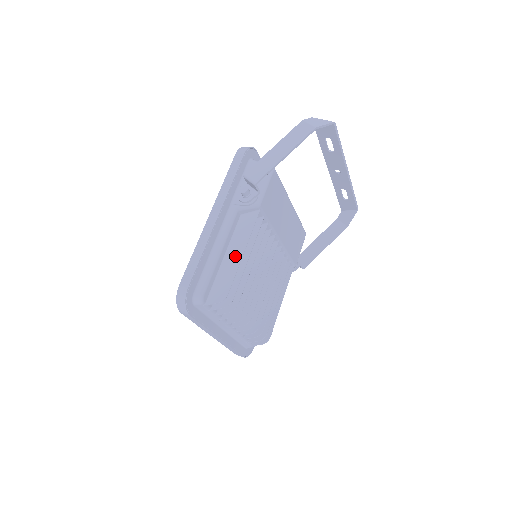
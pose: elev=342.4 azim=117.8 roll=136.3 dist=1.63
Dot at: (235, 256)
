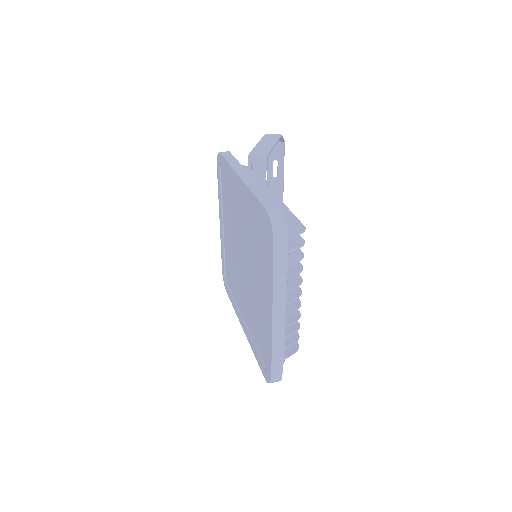
Dot at: (280, 208)
